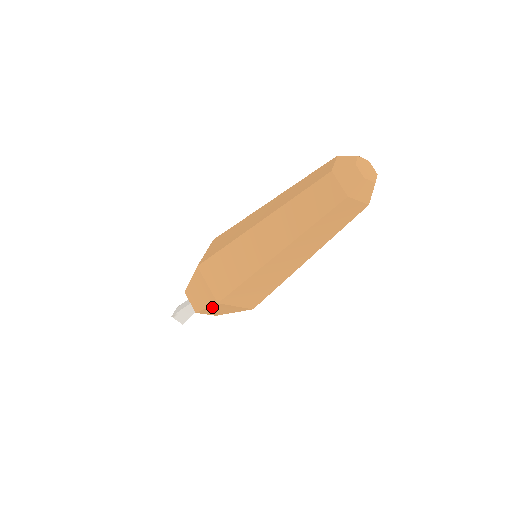
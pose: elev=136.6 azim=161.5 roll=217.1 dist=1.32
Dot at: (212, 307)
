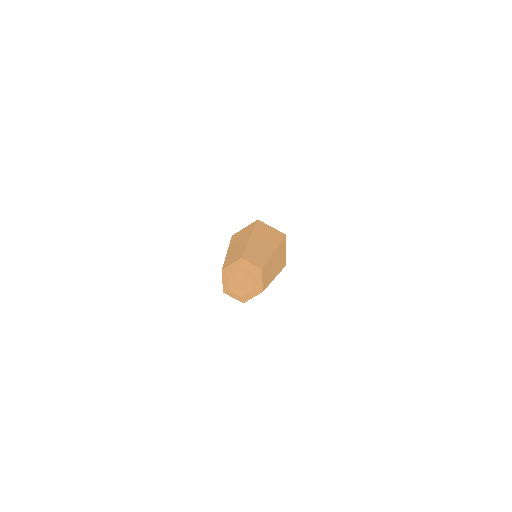
Dot at: occluded
